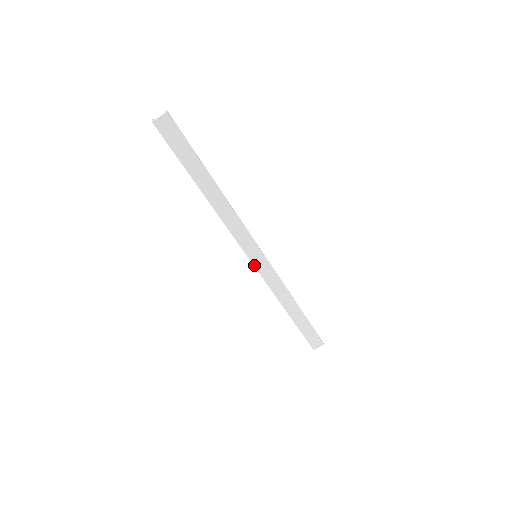
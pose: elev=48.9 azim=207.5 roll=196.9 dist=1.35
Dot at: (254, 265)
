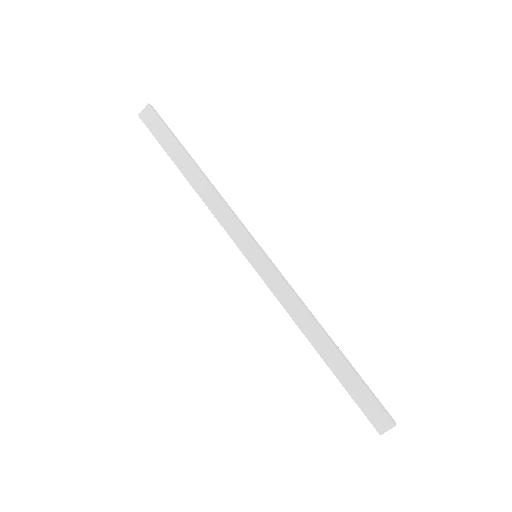
Dot at: (254, 268)
